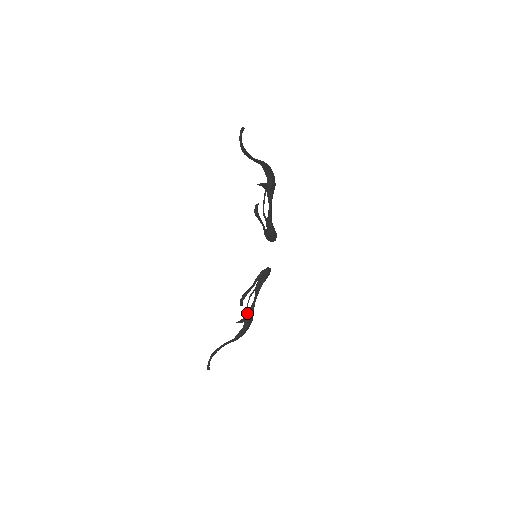
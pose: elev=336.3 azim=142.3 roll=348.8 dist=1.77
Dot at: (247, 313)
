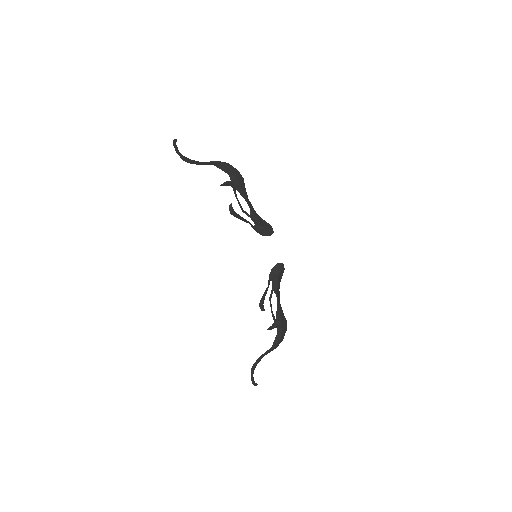
Dot at: occluded
